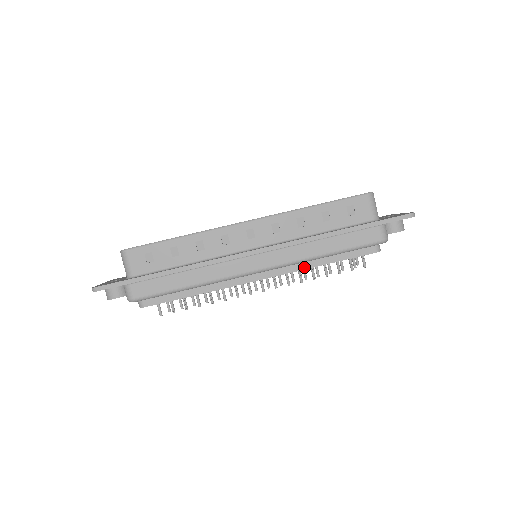
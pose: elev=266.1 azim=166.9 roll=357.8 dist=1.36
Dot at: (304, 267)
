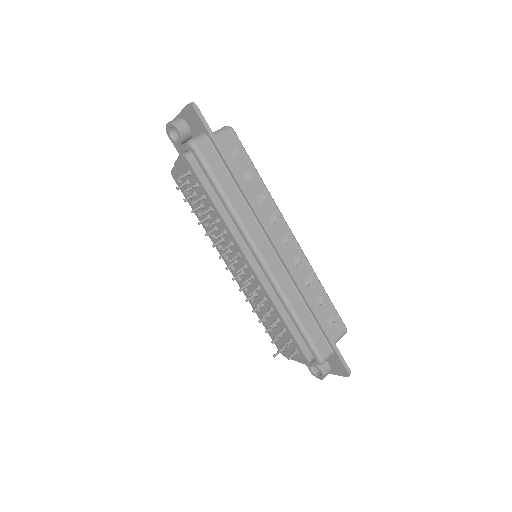
Dot at: (275, 301)
